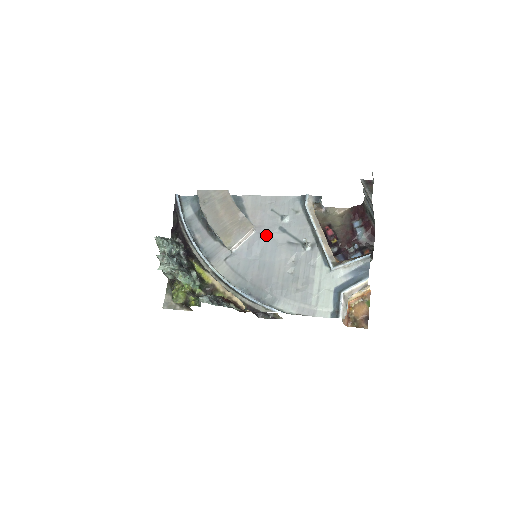
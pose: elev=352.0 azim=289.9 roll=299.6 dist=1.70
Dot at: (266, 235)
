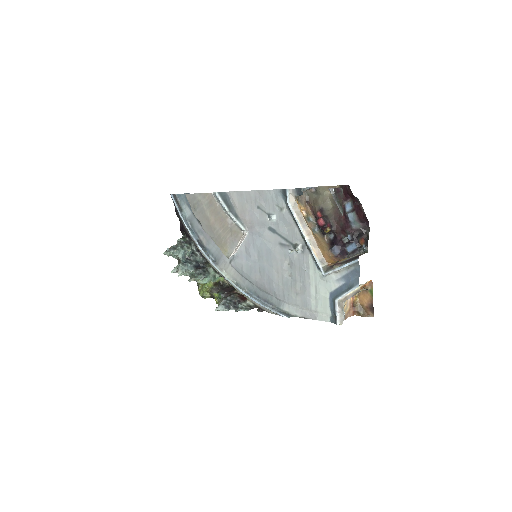
Dot at: (258, 237)
